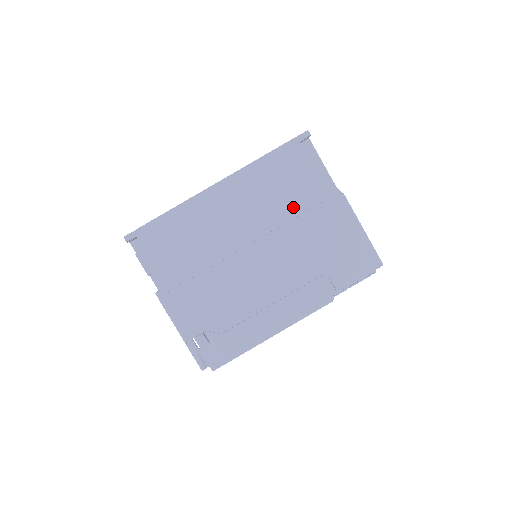
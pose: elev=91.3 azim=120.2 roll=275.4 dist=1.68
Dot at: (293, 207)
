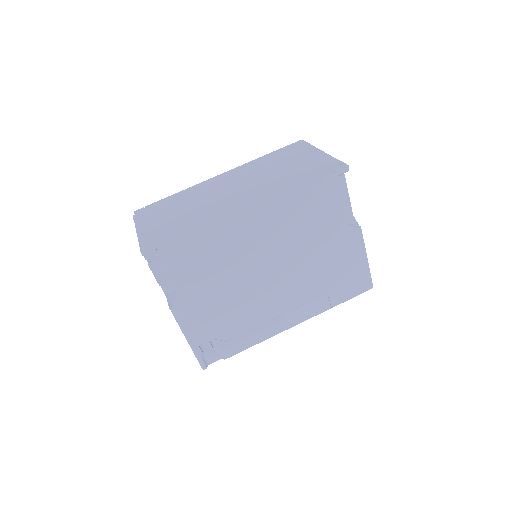
Dot at: (315, 237)
